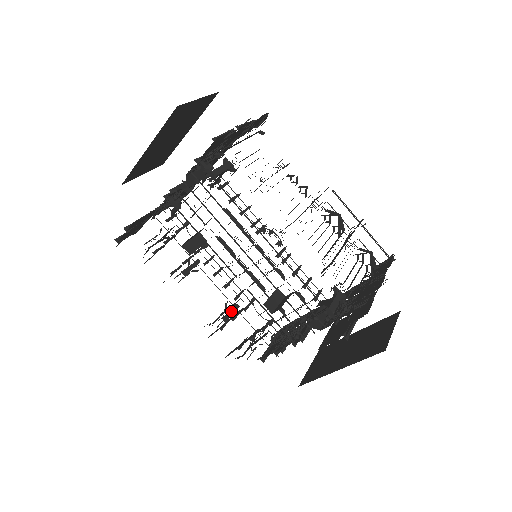
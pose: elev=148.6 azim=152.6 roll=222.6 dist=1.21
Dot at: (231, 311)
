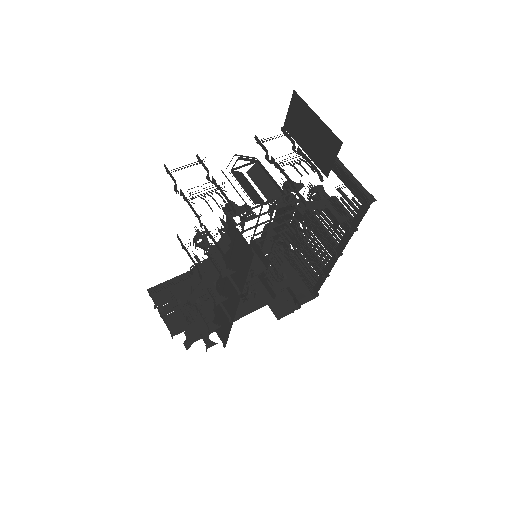
Dot at: occluded
